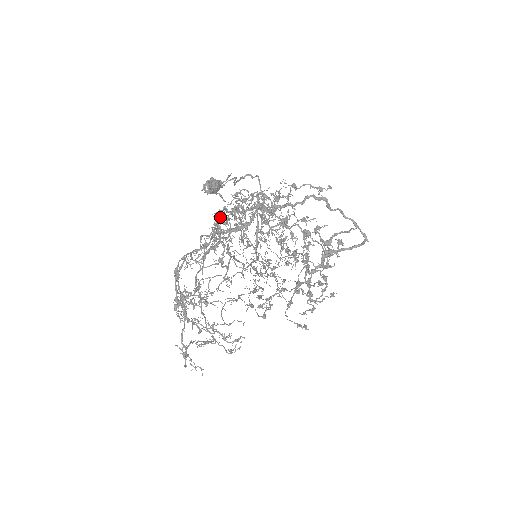
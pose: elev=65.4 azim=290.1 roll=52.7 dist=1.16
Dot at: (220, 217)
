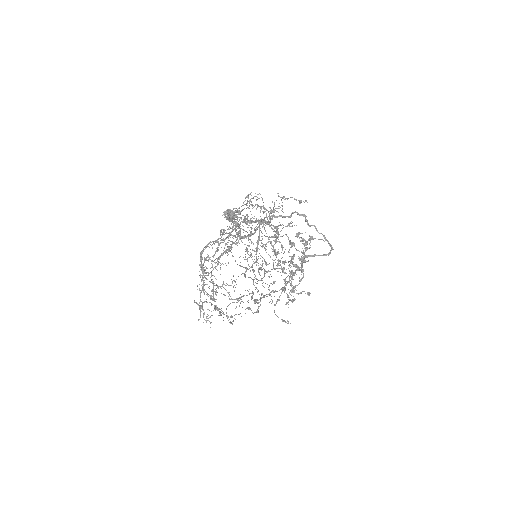
Dot at: occluded
